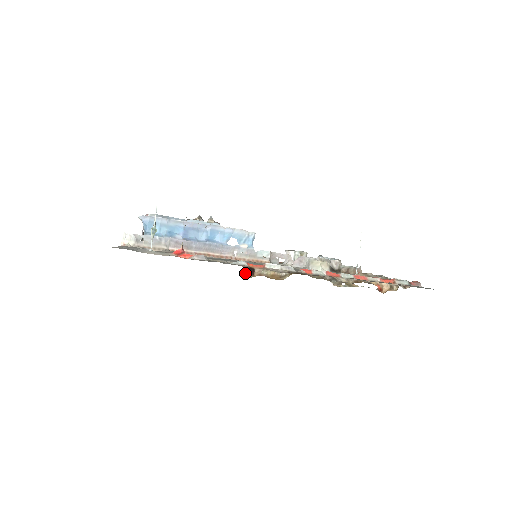
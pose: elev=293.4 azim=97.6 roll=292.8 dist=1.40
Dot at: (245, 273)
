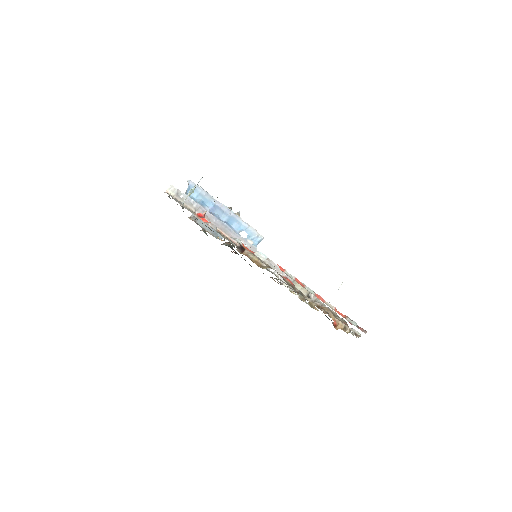
Dot at: (237, 248)
